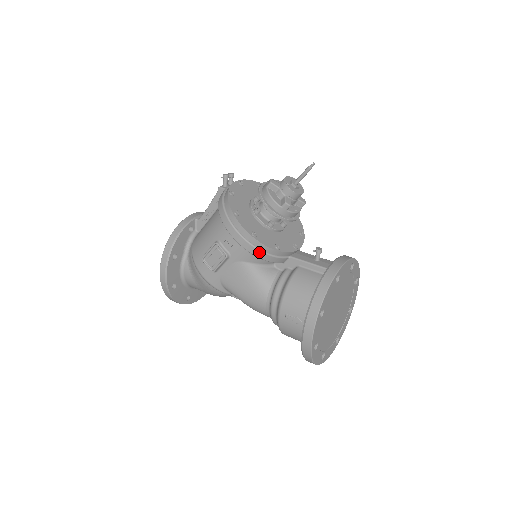
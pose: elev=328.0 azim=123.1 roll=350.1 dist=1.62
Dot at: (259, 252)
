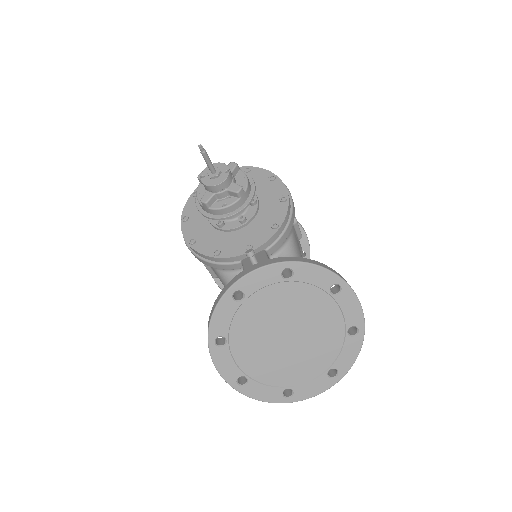
Dot at: (202, 260)
